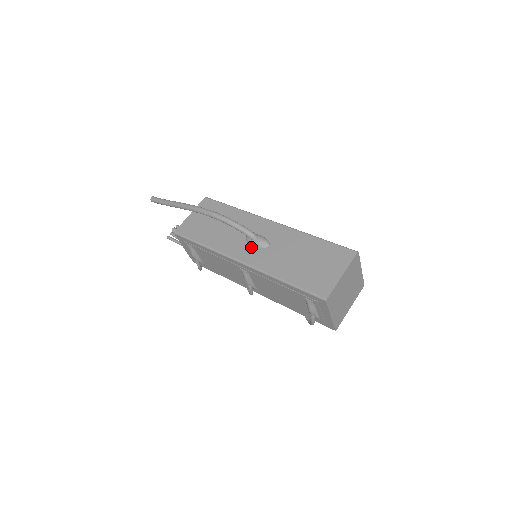
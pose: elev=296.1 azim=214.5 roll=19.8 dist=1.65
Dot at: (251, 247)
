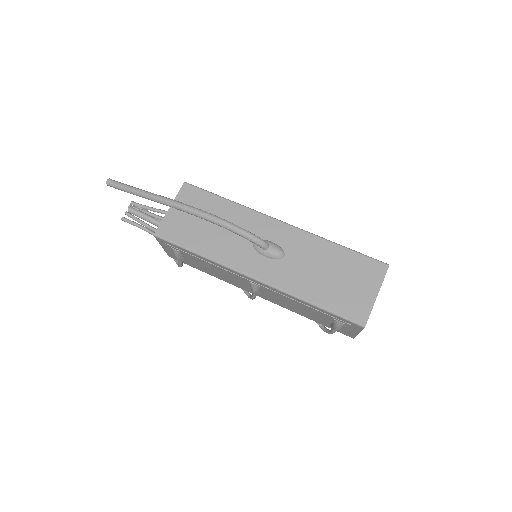
Dot at: (263, 258)
